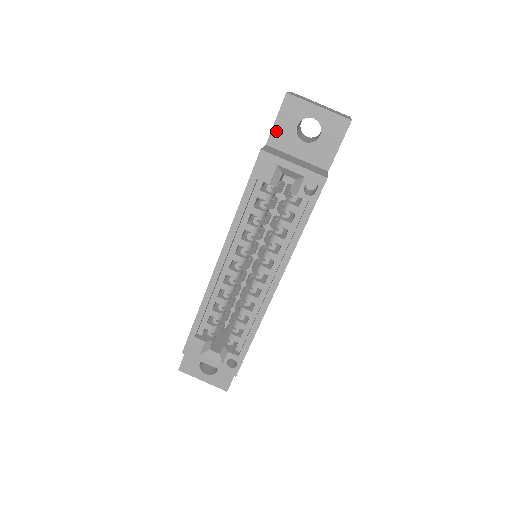
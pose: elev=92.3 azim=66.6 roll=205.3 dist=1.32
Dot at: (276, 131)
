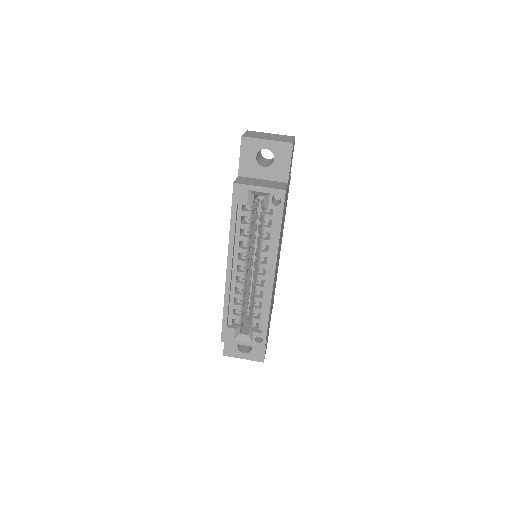
Dot at: (242, 165)
